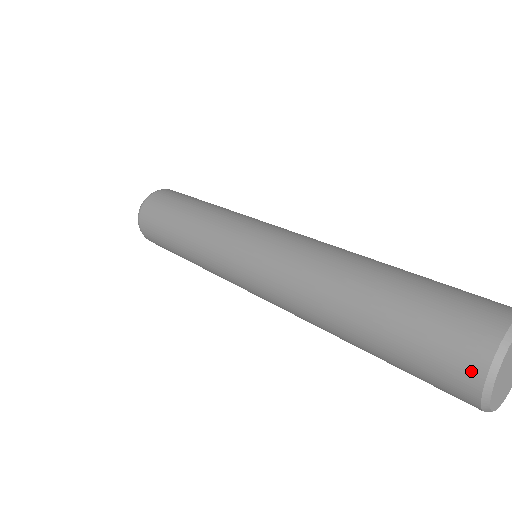
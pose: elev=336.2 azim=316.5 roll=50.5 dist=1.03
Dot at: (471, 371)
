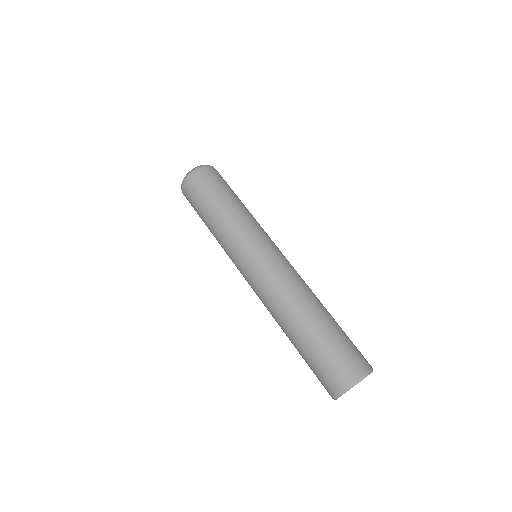
Dot at: (333, 389)
